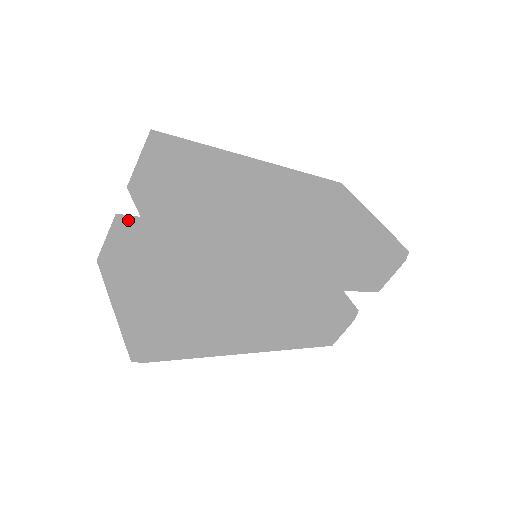
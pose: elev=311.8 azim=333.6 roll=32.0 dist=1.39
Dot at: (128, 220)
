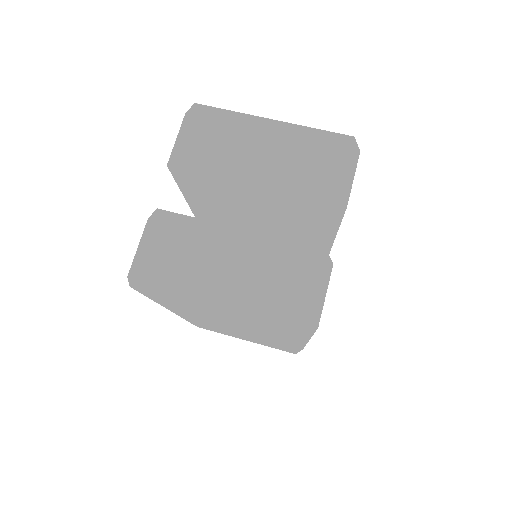
Dot at: occluded
